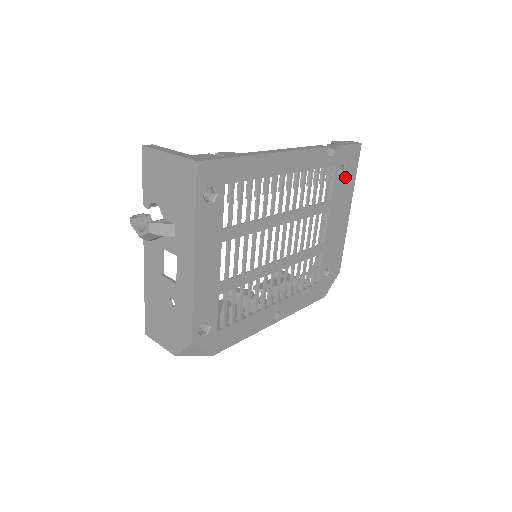
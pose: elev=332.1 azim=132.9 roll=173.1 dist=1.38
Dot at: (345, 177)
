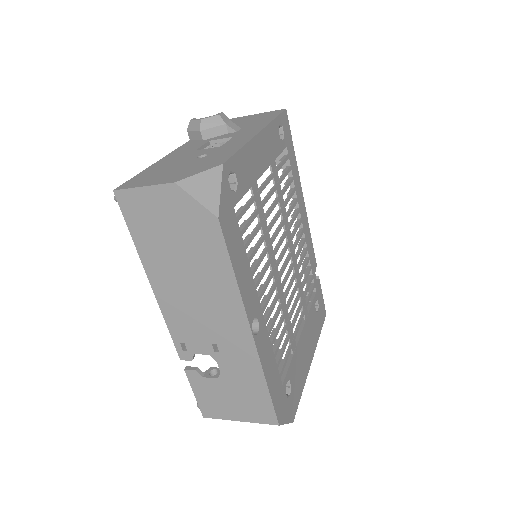
Dot at: (316, 317)
